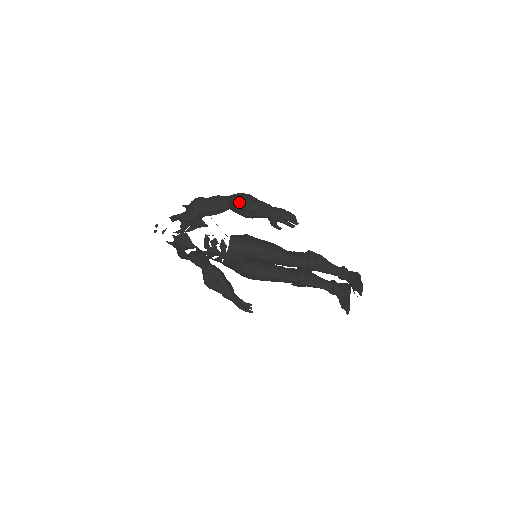
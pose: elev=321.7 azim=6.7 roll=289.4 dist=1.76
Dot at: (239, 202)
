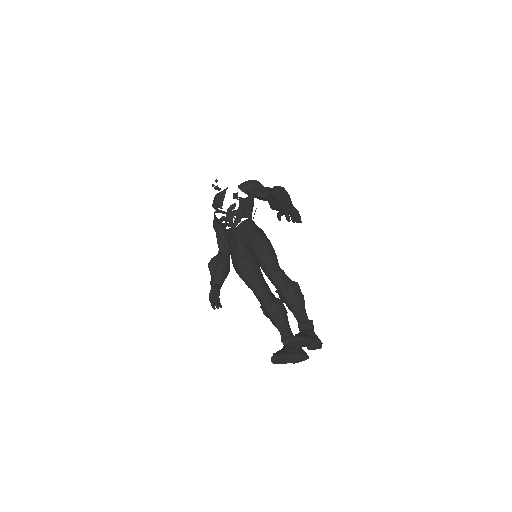
Dot at: (274, 187)
